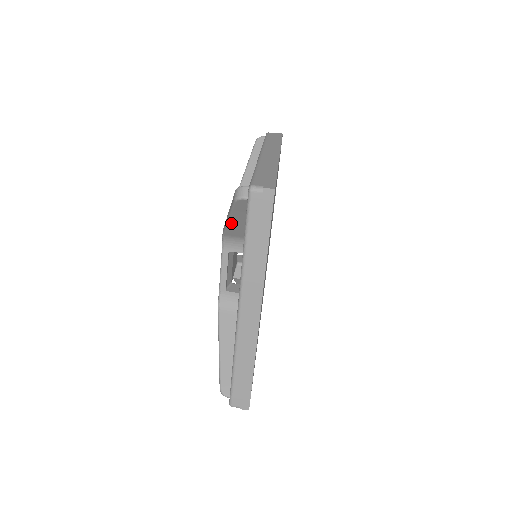
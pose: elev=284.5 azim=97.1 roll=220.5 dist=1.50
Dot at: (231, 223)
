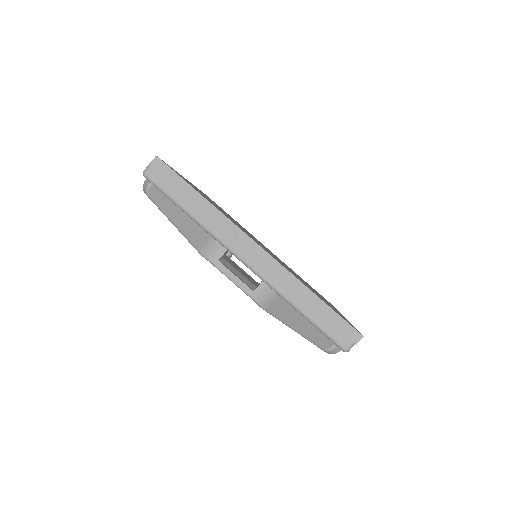
Dot at: occluded
